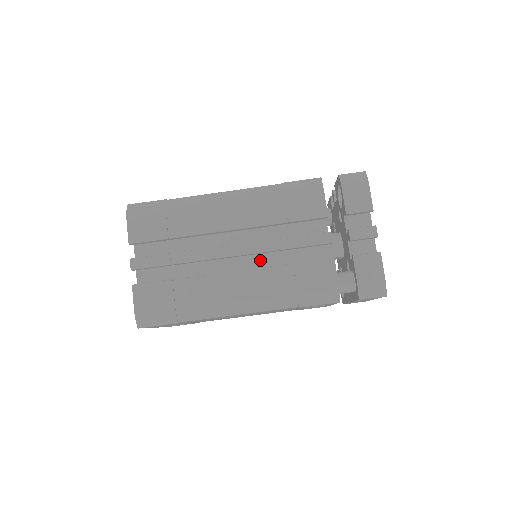
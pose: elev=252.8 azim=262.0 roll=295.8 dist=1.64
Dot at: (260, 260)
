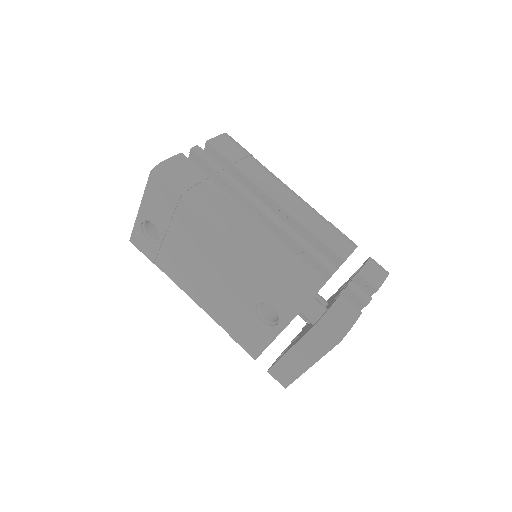
Dot at: occluded
